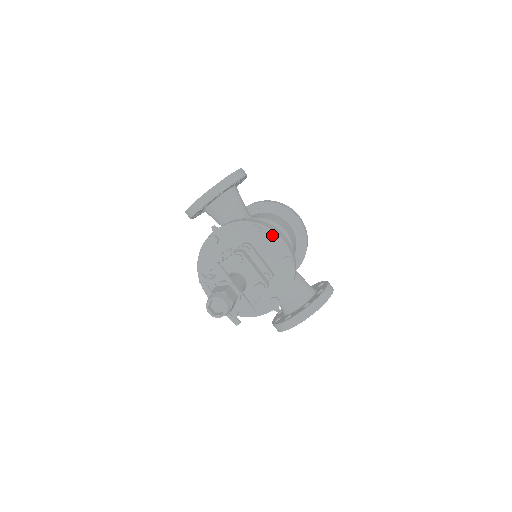
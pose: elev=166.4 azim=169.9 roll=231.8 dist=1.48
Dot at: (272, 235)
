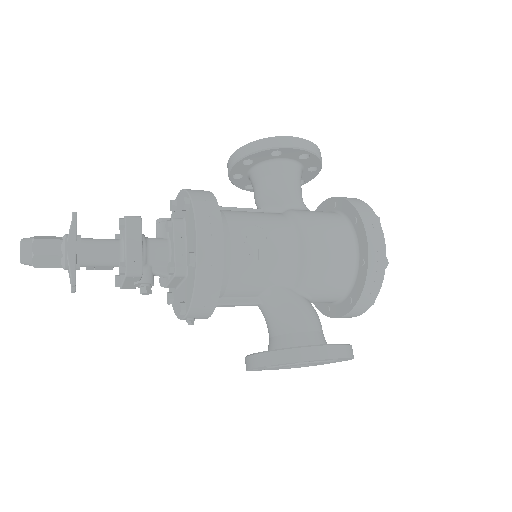
Dot at: (193, 217)
